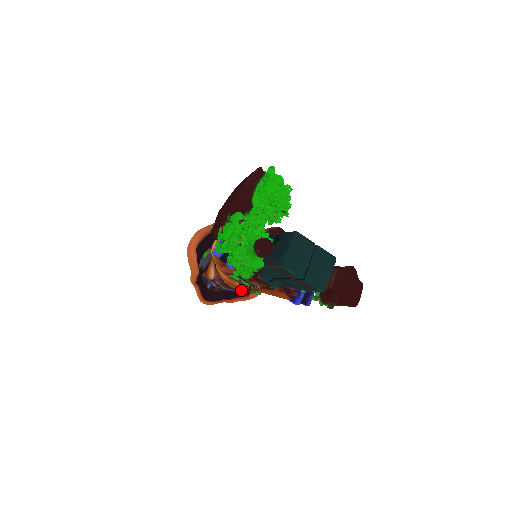
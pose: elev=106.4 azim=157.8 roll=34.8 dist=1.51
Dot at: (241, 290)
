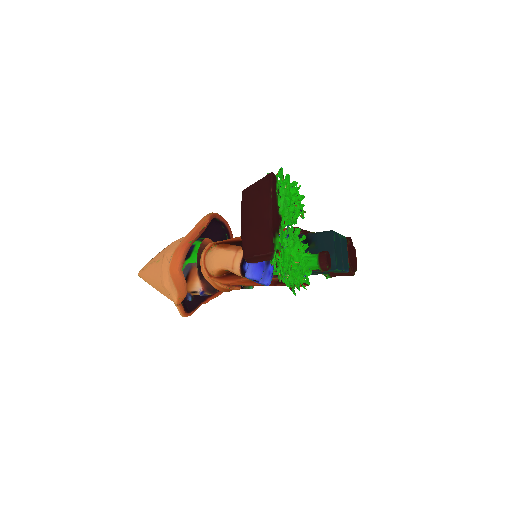
Dot at: occluded
